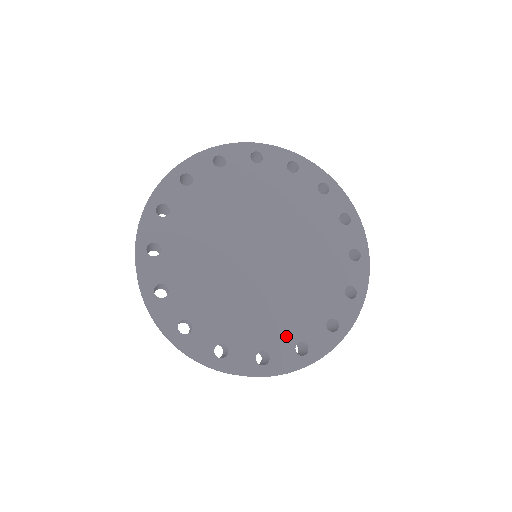
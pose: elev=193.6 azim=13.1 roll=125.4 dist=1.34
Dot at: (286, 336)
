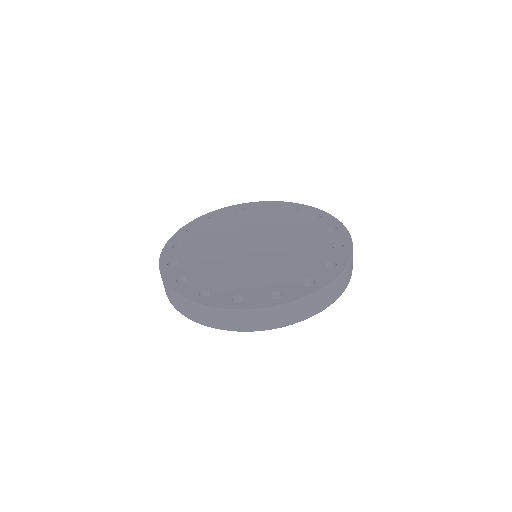
Dot at: (323, 250)
